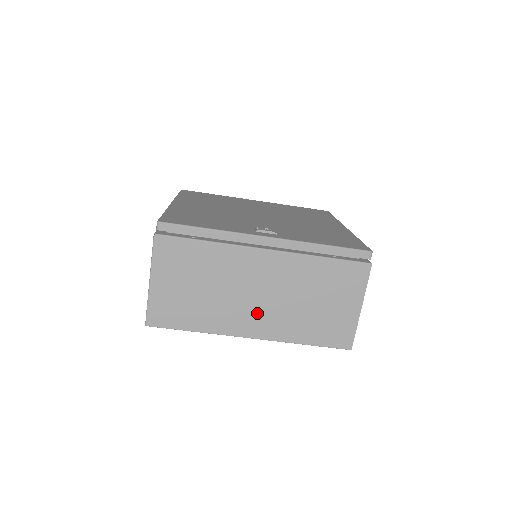
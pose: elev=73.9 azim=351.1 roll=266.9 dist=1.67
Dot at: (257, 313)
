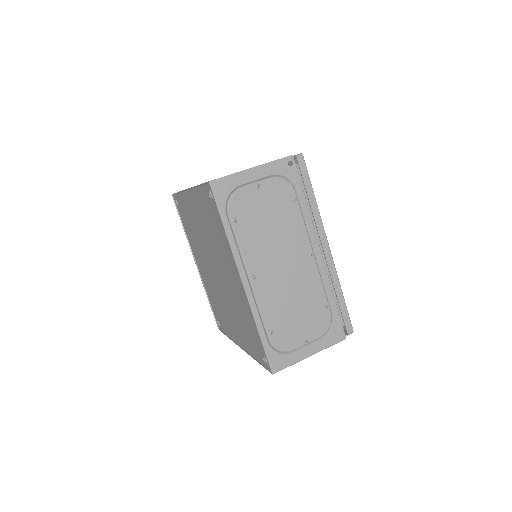
Dot at: occluded
